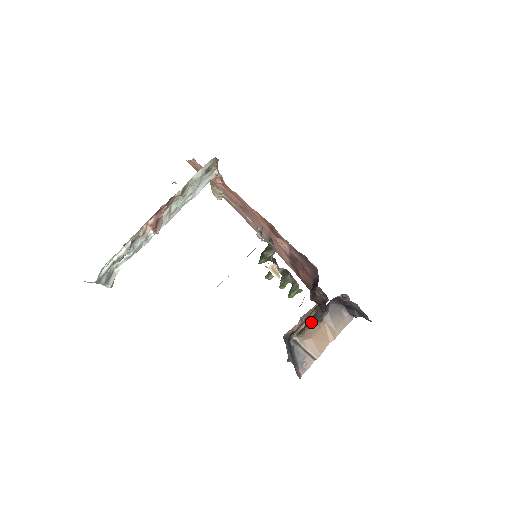
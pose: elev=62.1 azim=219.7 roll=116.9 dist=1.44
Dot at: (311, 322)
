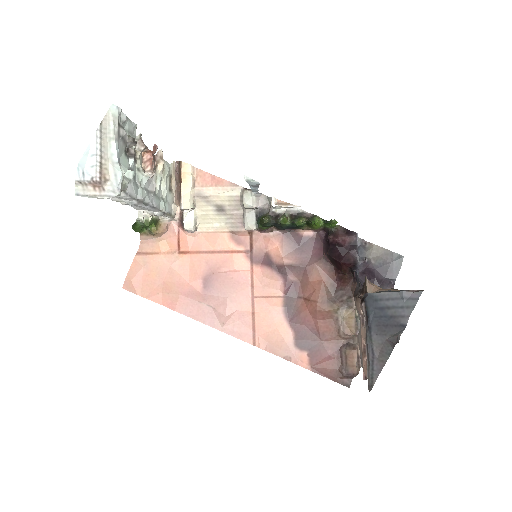
Dot at: occluded
